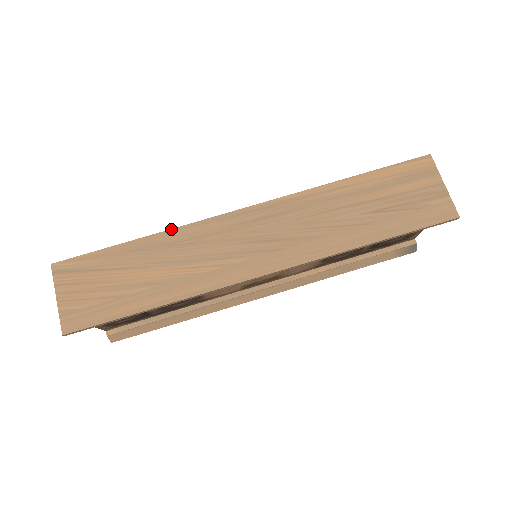
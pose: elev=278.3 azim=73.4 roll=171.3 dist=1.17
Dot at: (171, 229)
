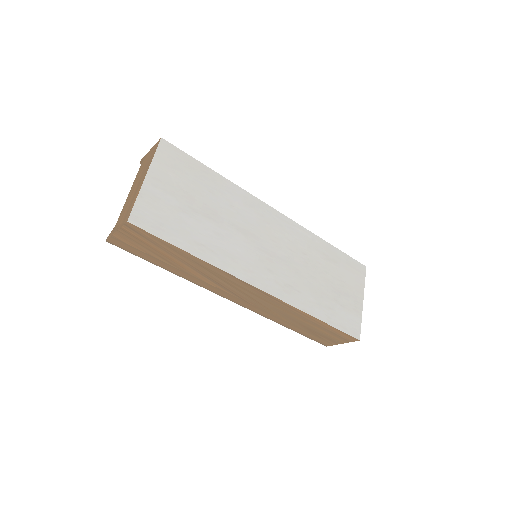
Dot at: (215, 267)
